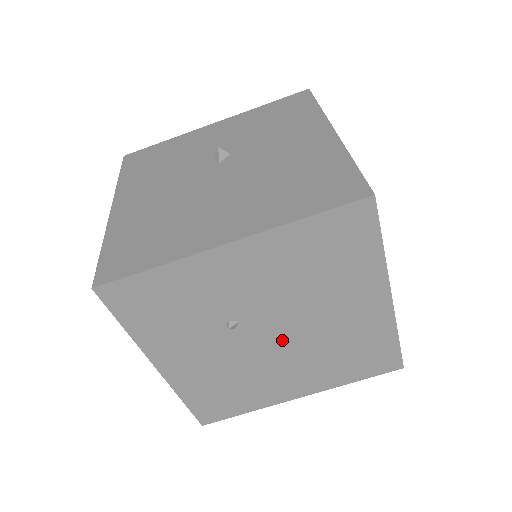
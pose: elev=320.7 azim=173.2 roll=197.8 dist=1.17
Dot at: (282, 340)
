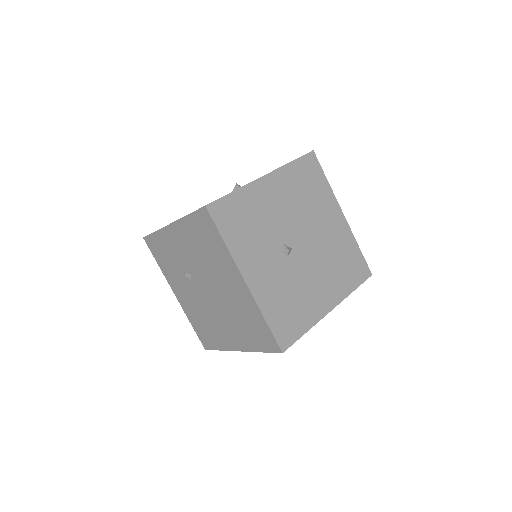
Dot at: (212, 296)
